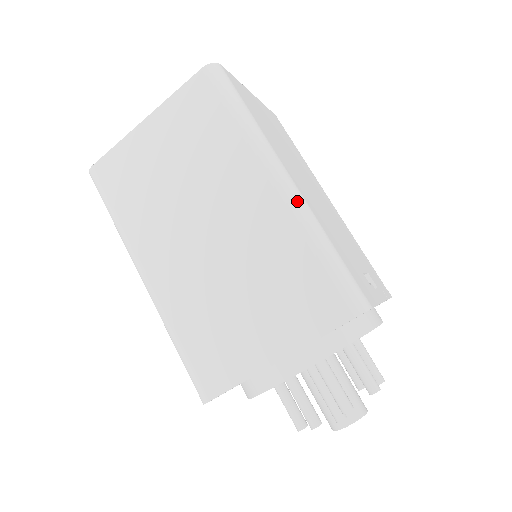
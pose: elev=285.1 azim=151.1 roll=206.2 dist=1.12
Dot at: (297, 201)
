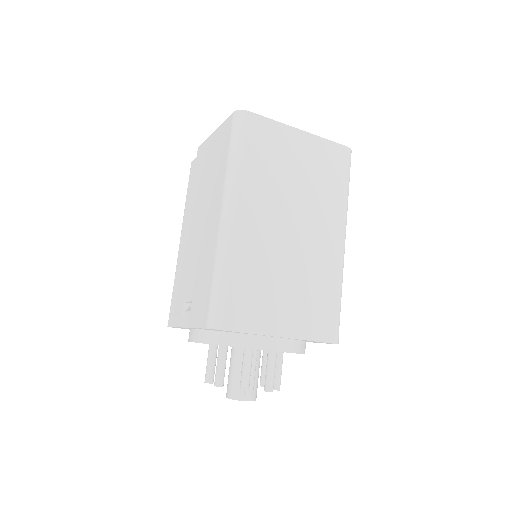
Dot at: occluded
